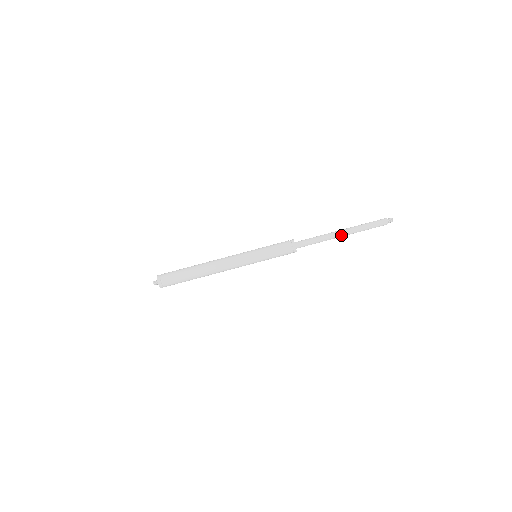
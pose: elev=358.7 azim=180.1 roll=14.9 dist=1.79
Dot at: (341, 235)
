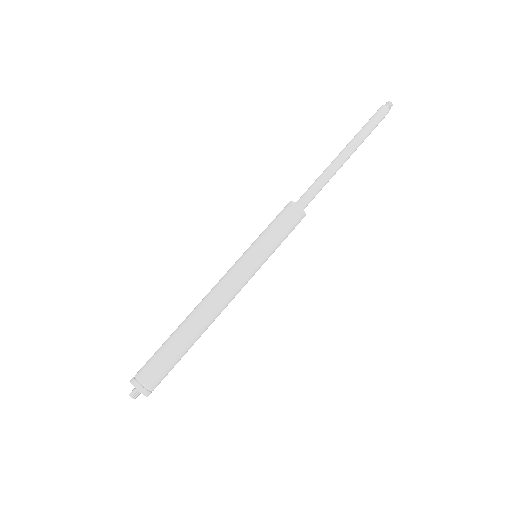
Dot at: (346, 160)
